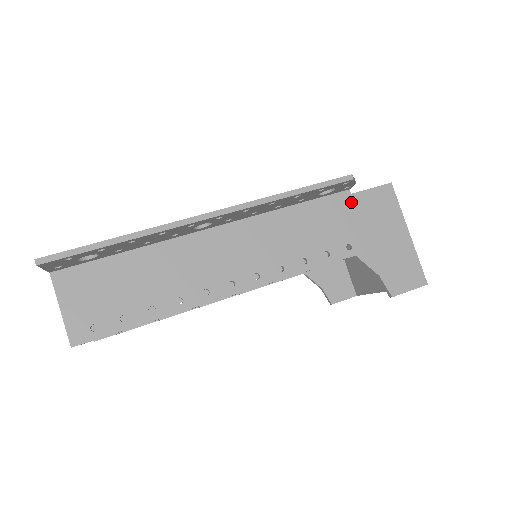
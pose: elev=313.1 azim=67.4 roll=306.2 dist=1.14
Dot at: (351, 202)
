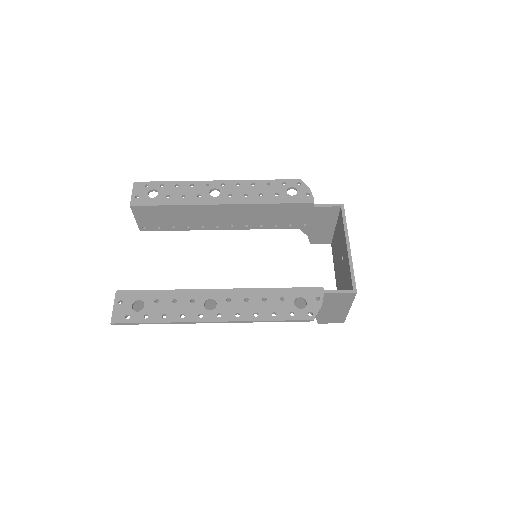
Dot at: occluded
